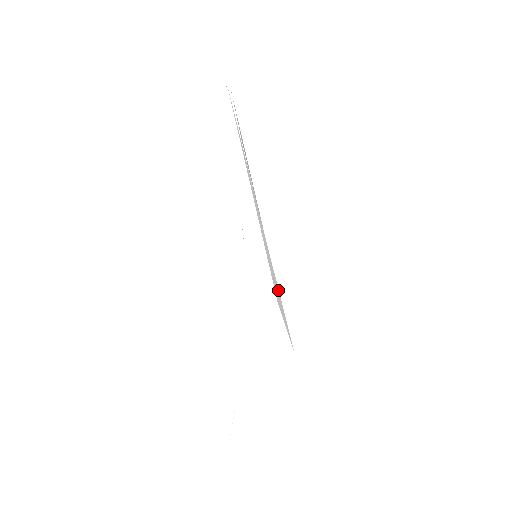
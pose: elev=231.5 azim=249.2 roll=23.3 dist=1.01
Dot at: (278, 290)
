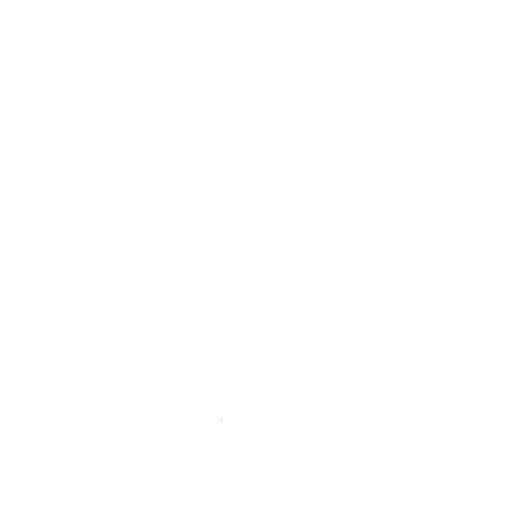
Dot at: occluded
